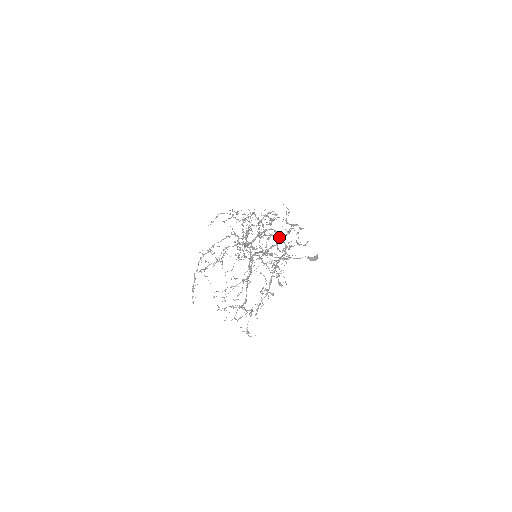
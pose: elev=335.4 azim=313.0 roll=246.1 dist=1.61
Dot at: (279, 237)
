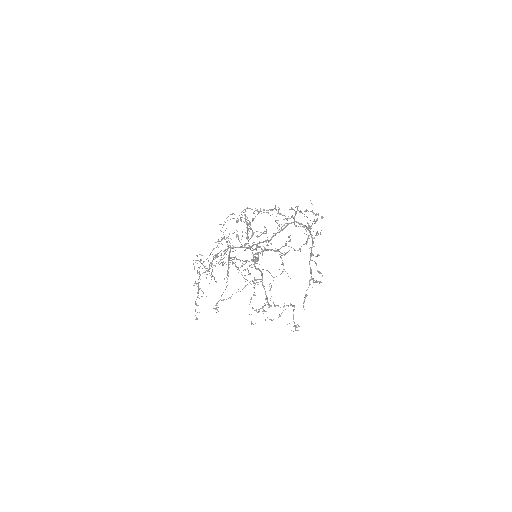
Dot at: (310, 227)
